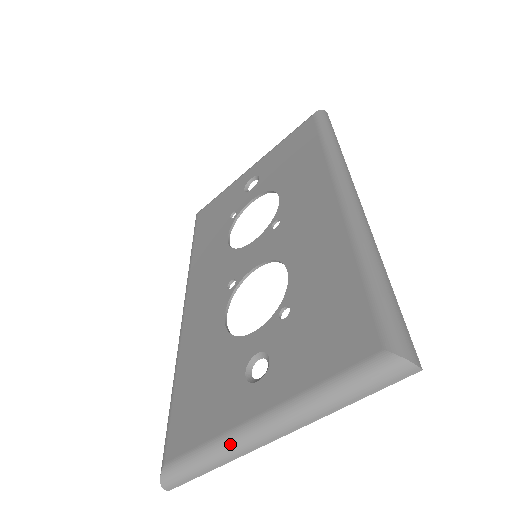
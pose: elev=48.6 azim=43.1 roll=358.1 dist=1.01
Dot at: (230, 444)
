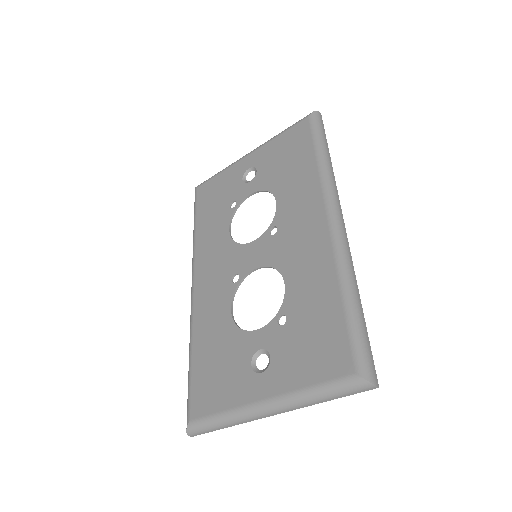
Dot at: (241, 415)
